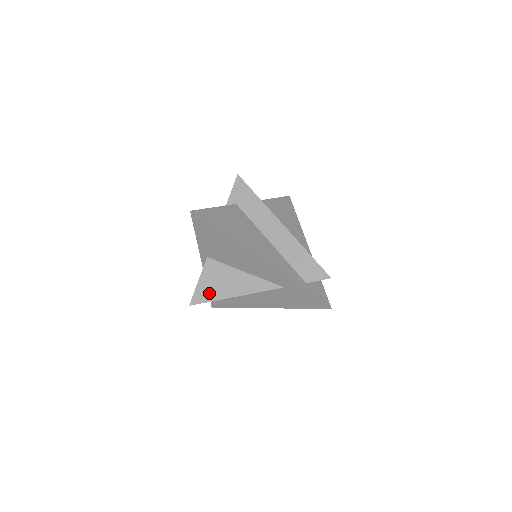
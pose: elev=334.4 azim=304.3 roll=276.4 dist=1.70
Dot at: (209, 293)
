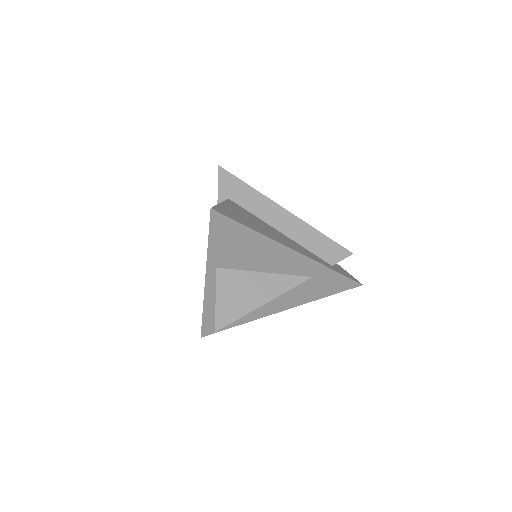
Dot at: (234, 309)
